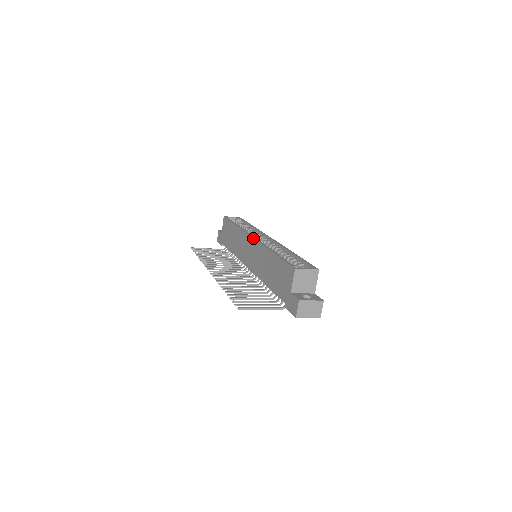
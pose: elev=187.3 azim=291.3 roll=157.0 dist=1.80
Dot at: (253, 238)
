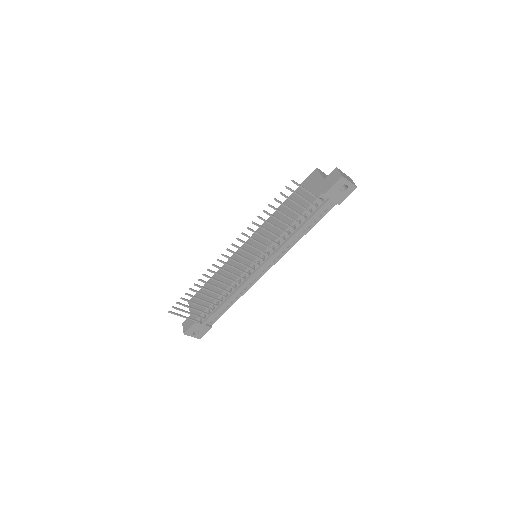
Dot at: occluded
